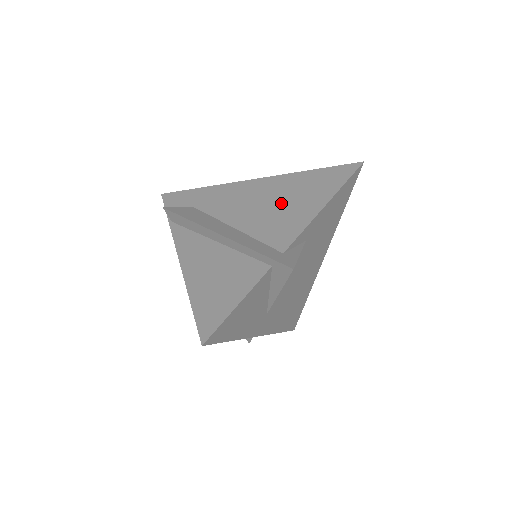
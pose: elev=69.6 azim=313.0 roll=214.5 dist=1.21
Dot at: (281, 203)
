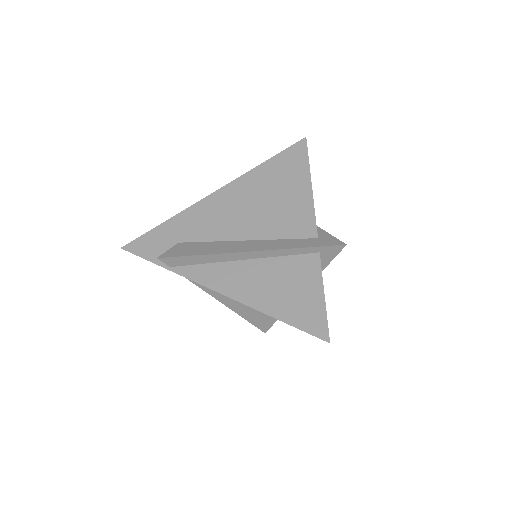
Dot at: (270, 200)
